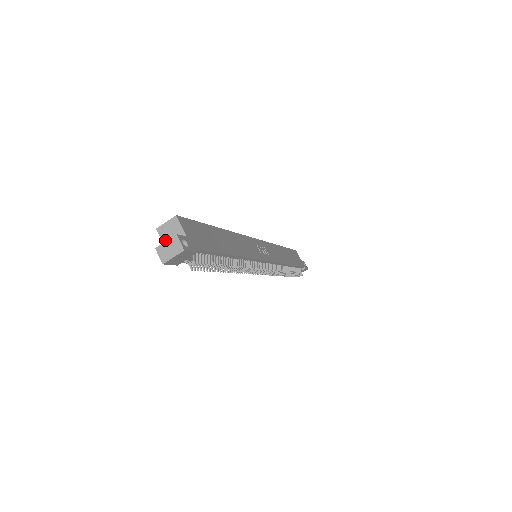
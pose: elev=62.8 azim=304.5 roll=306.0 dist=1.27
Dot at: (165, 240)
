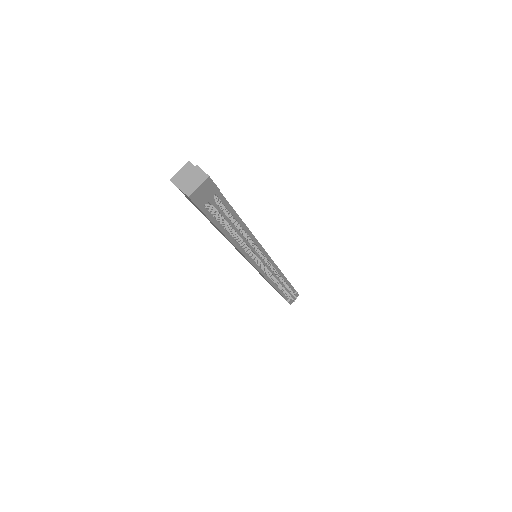
Dot at: occluded
